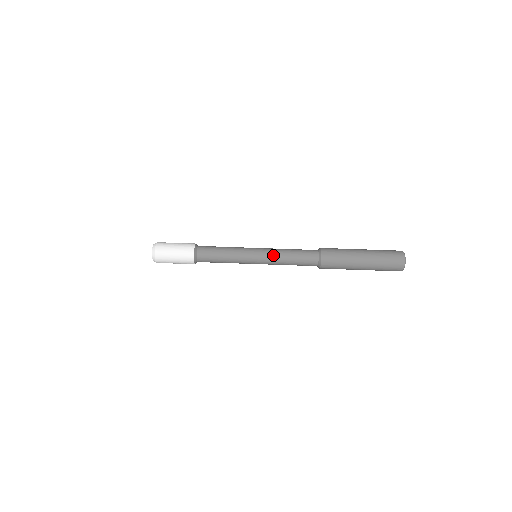
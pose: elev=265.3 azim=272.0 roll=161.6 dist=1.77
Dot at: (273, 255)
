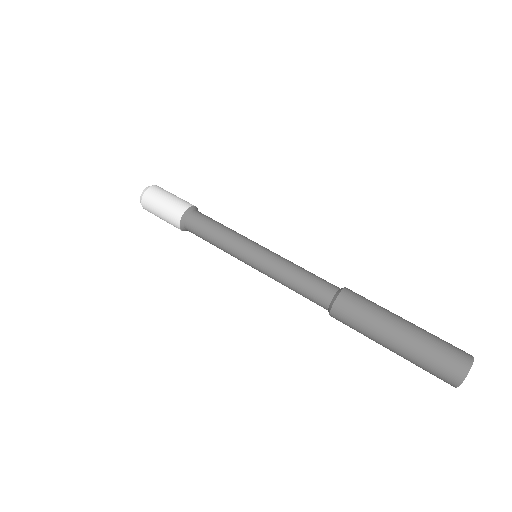
Dot at: (274, 263)
